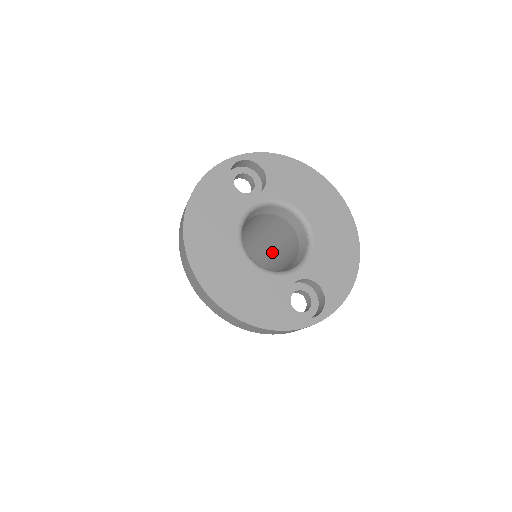
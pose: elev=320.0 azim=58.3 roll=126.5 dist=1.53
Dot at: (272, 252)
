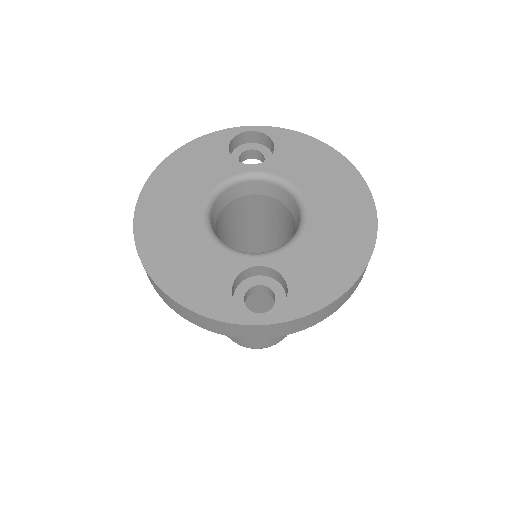
Dot at: occluded
